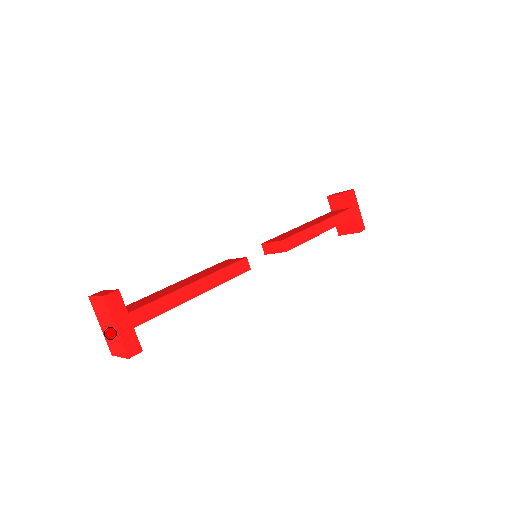
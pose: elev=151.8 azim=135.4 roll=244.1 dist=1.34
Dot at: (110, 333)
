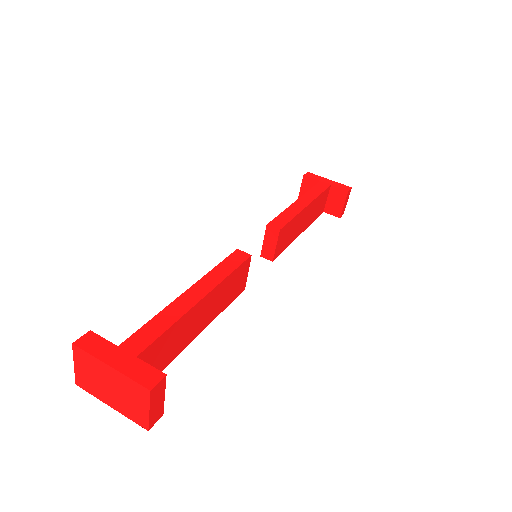
Dot at: (117, 392)
